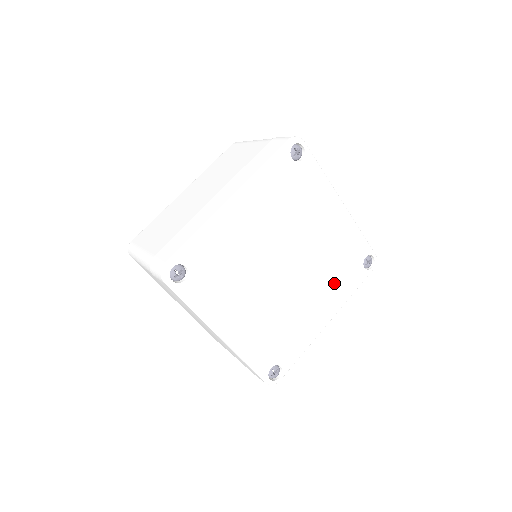
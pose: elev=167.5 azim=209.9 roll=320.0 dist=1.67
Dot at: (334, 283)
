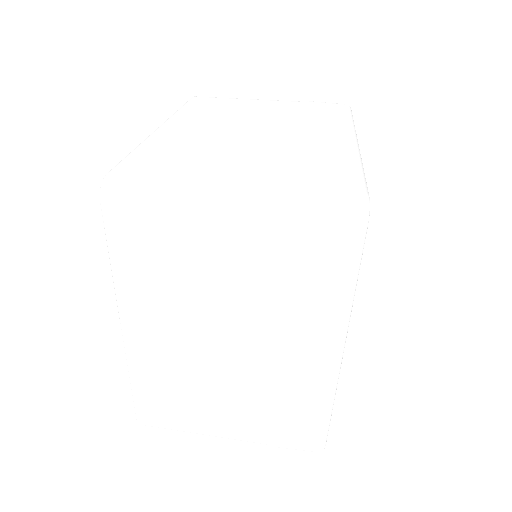
Dot at: occluded
